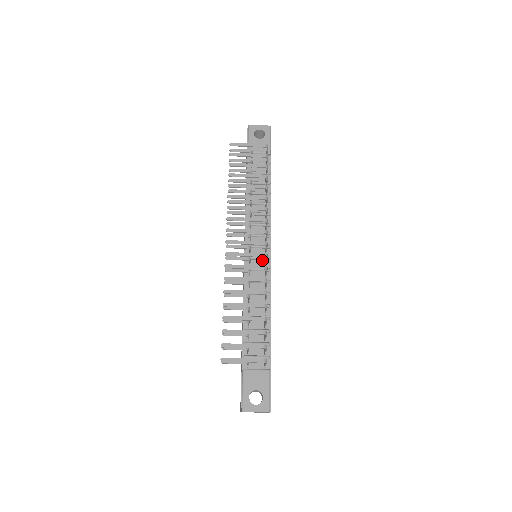
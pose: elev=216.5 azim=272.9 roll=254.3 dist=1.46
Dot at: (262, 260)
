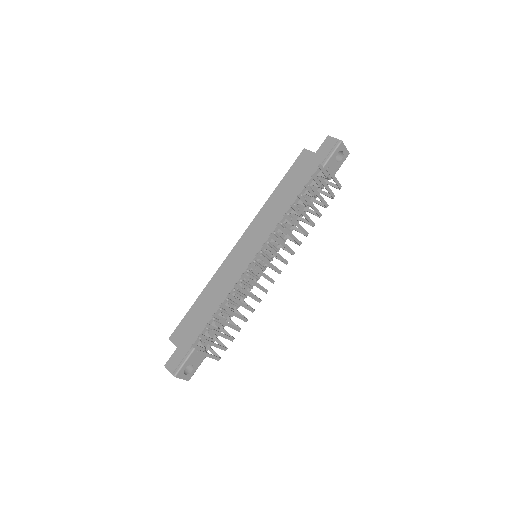
Dot at: (260, 268)
